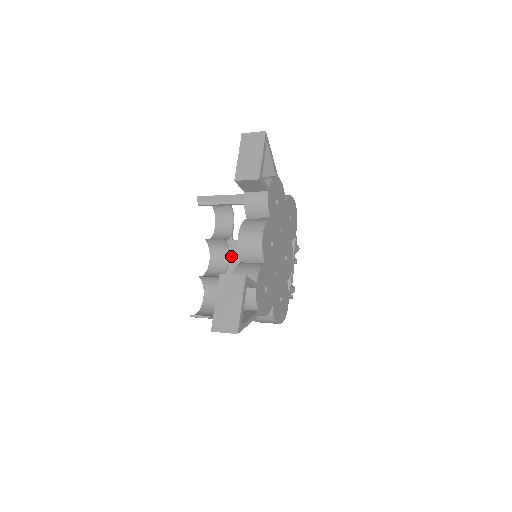
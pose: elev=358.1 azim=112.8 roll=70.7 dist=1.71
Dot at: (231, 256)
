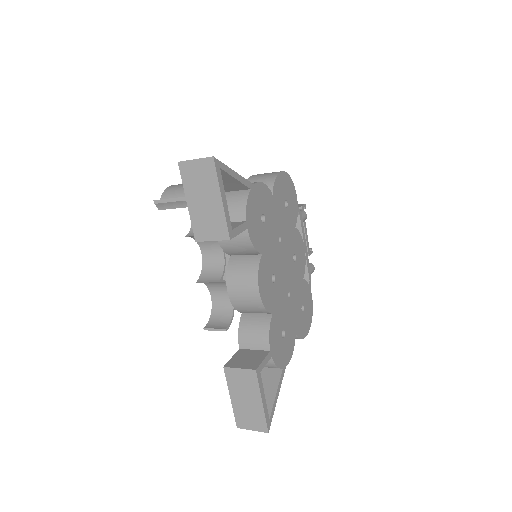
Dot at: occluded
